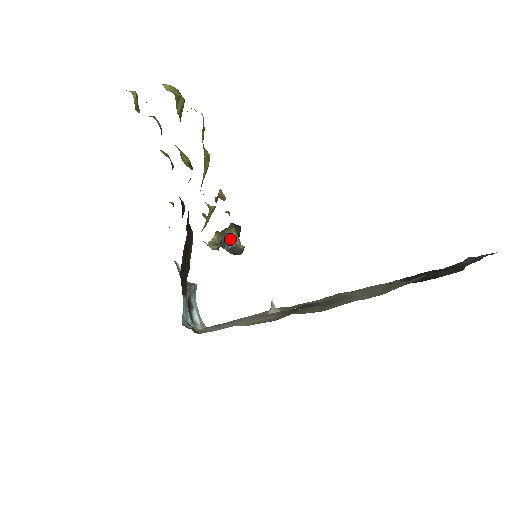
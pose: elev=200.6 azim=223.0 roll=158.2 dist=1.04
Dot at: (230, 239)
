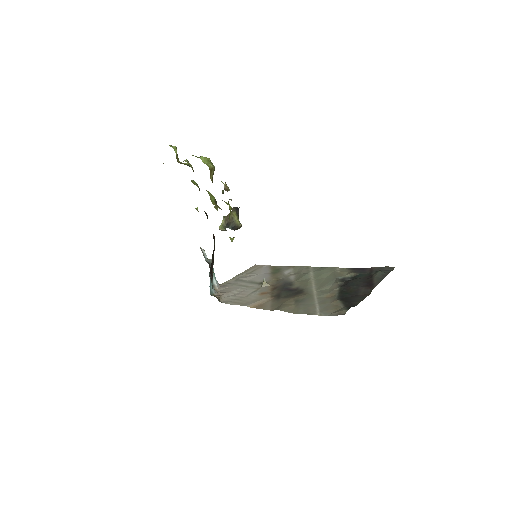
Dot at: (233, 221)
